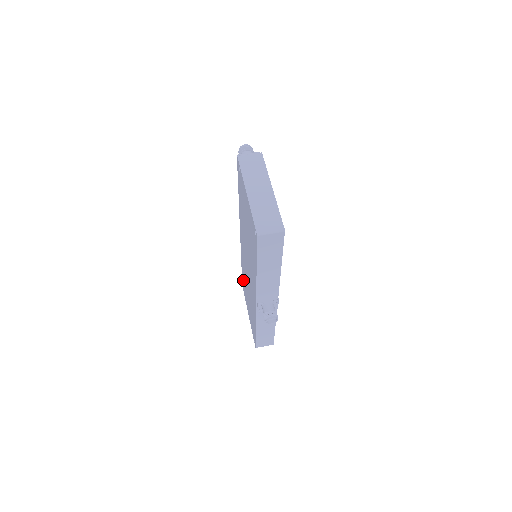
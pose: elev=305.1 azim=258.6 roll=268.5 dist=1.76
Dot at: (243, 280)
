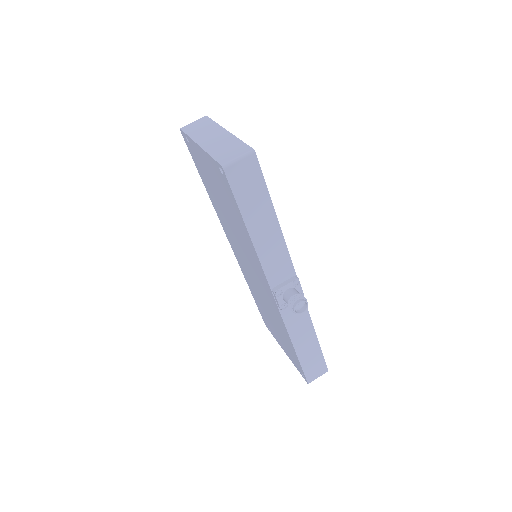
Dot at: (261, 312)
